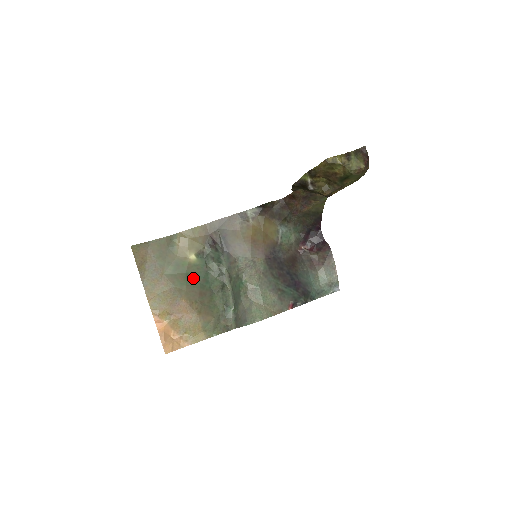
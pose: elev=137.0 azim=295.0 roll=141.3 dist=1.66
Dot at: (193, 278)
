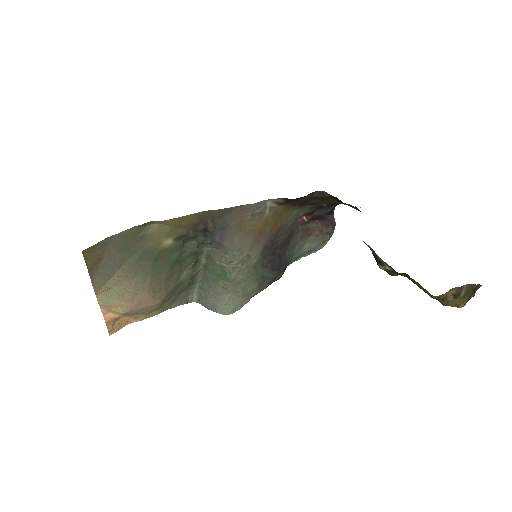
Dot at: (162, 263)
